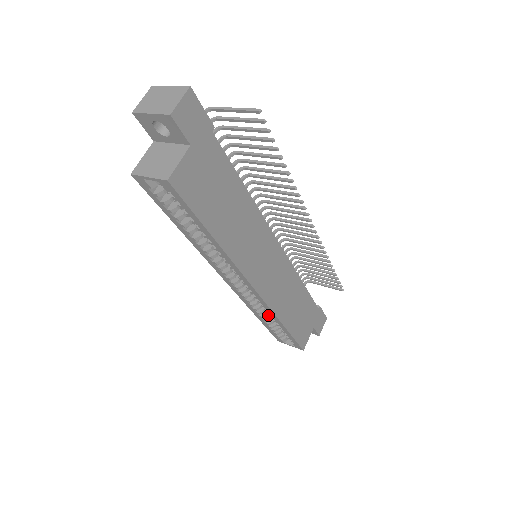
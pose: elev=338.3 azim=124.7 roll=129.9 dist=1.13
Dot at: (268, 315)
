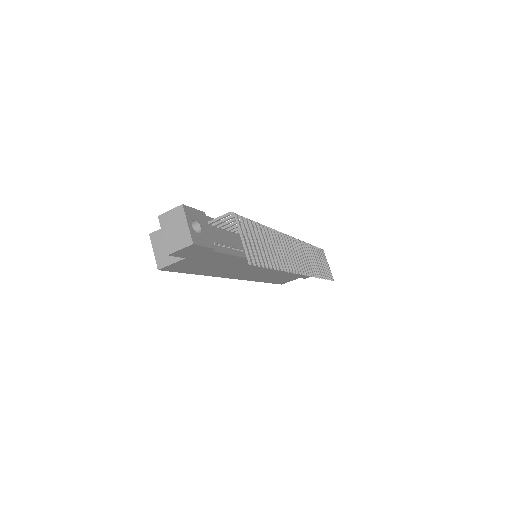
Dot at: occluded
